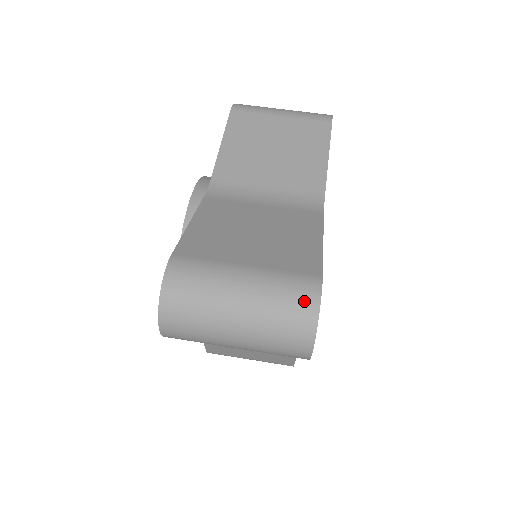
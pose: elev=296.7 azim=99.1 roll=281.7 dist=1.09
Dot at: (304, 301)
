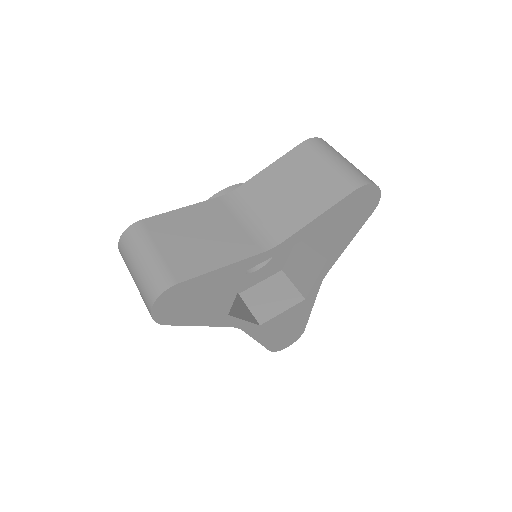
Dot at: (156, 288)
